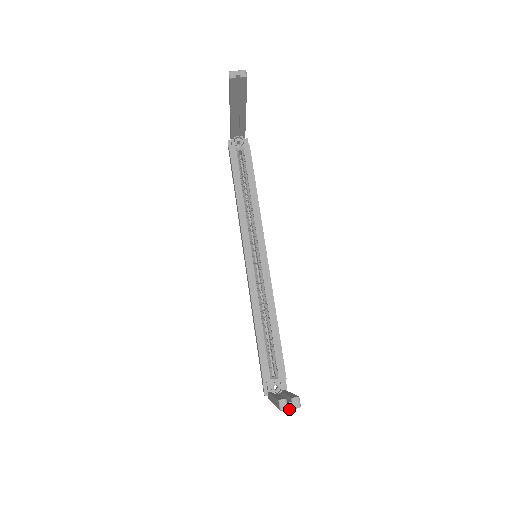
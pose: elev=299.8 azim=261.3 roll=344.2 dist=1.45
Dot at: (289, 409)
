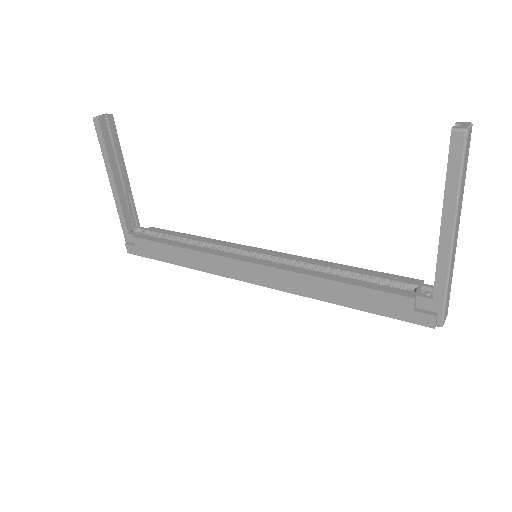
Dot at: (469, 127)
